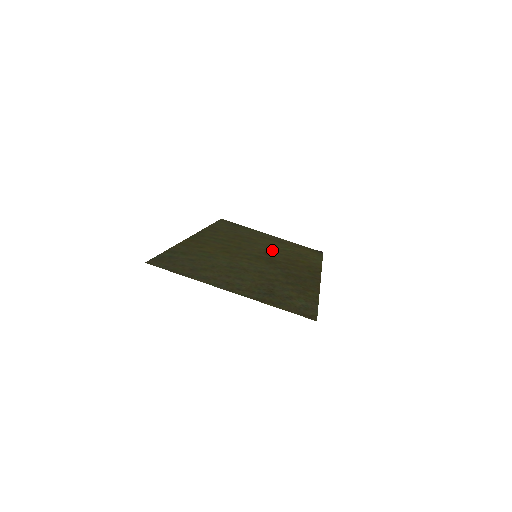
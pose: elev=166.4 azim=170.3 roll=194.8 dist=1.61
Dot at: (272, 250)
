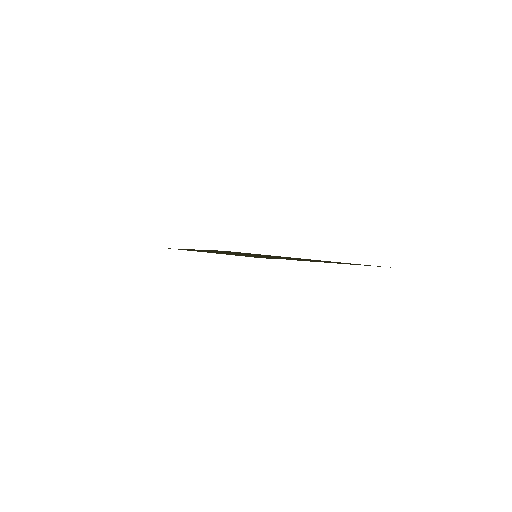
Dot at: occluded
